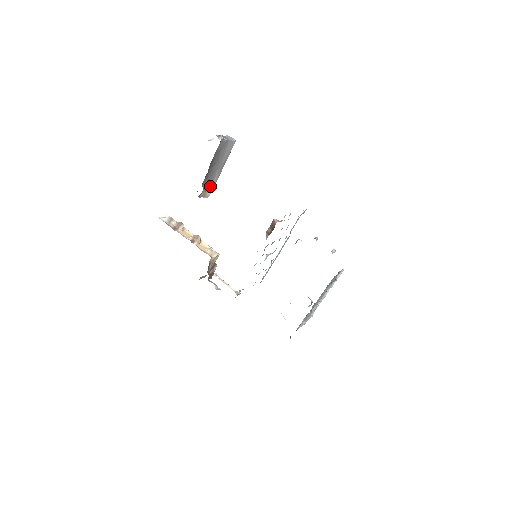
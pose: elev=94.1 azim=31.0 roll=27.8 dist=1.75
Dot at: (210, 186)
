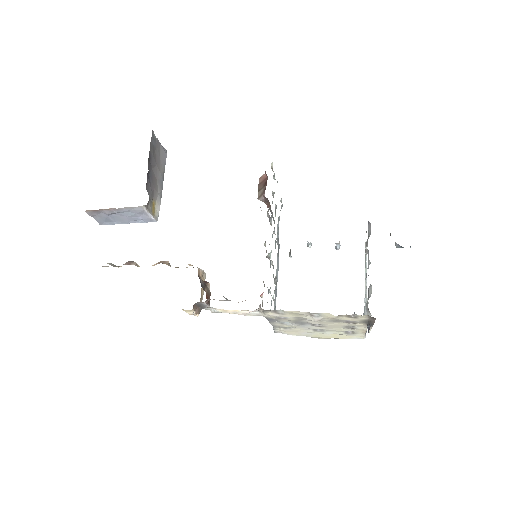
Dot at: (155, 203)
